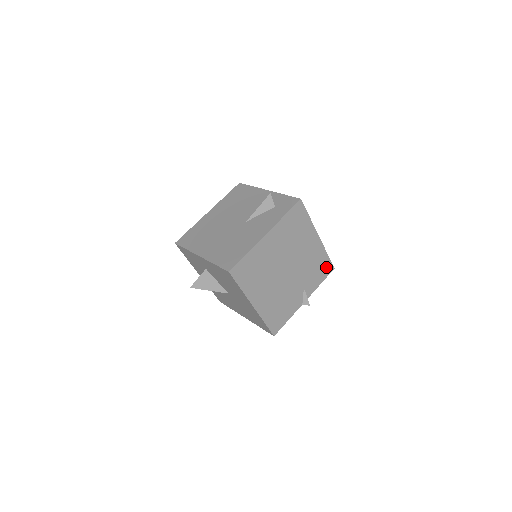
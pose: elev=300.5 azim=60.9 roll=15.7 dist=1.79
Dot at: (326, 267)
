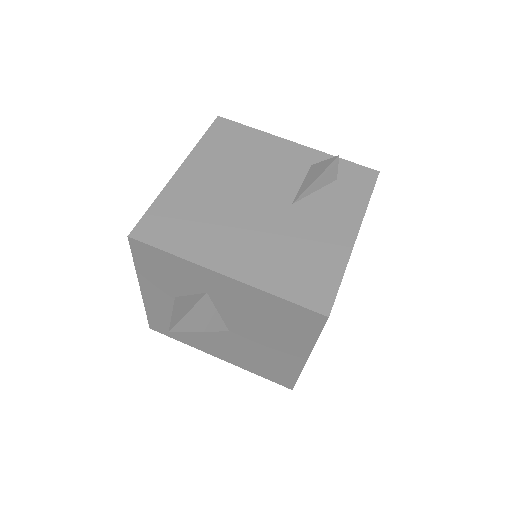
Dot at: occluded
